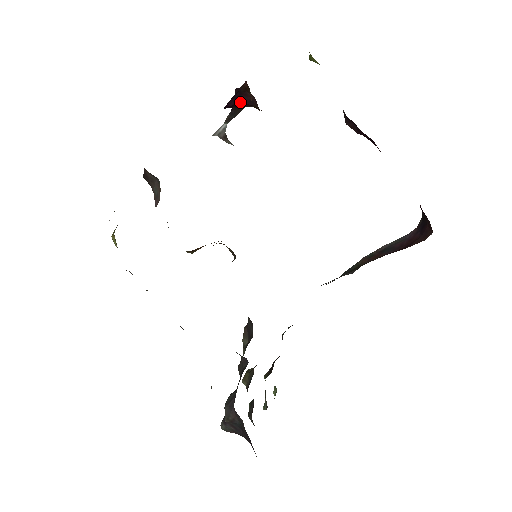
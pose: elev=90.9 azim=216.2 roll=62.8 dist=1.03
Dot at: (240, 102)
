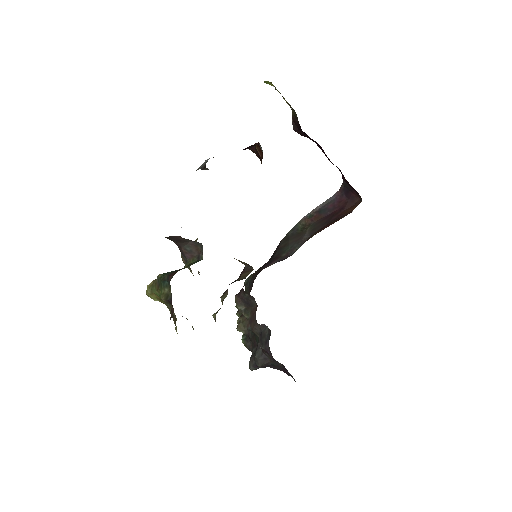
Dot at: occluded
